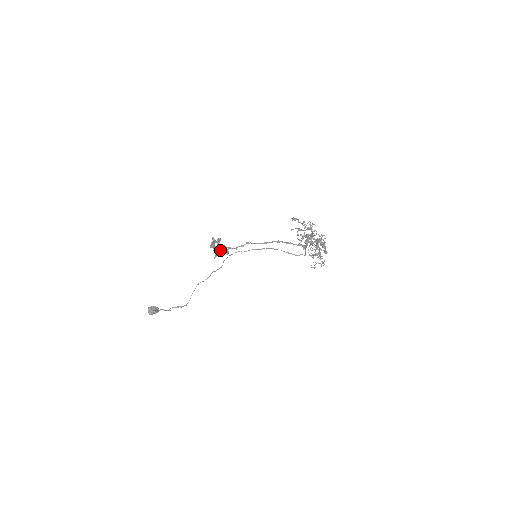
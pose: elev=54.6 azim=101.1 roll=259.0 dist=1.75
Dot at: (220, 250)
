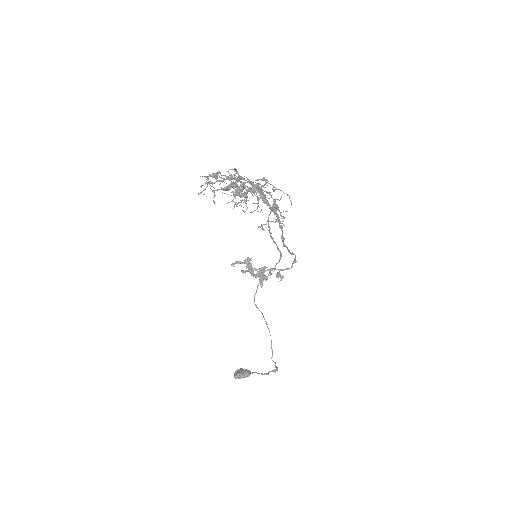
Dot at: (257, 273)
